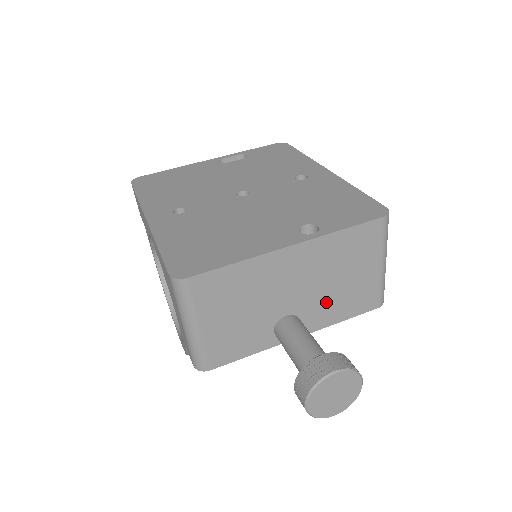
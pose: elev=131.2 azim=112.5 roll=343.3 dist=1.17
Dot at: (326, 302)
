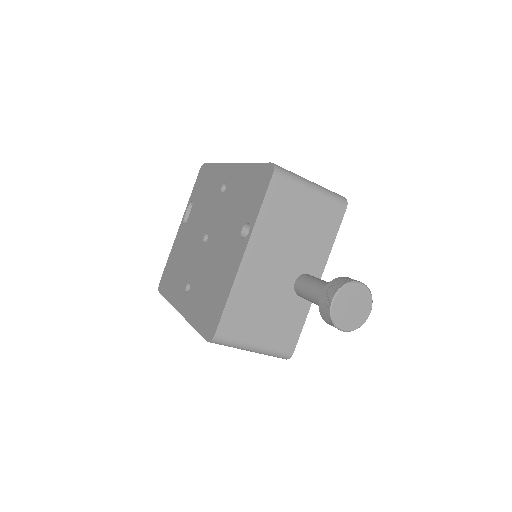
Dot at: (308, 248)
